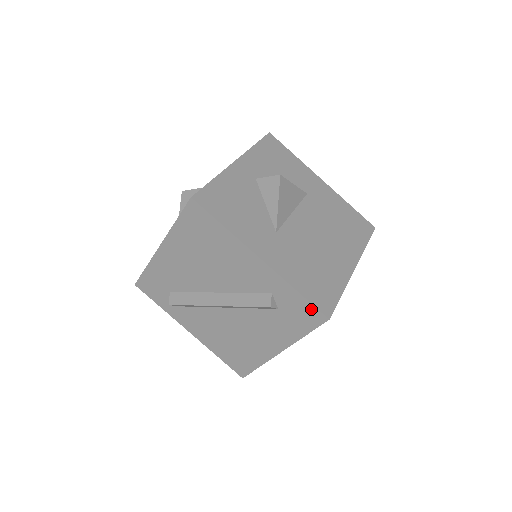
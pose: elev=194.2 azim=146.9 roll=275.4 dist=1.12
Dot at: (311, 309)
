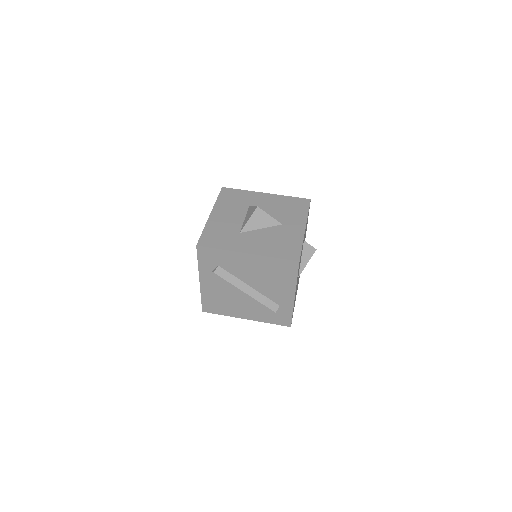
Dot at: (289, 320)
